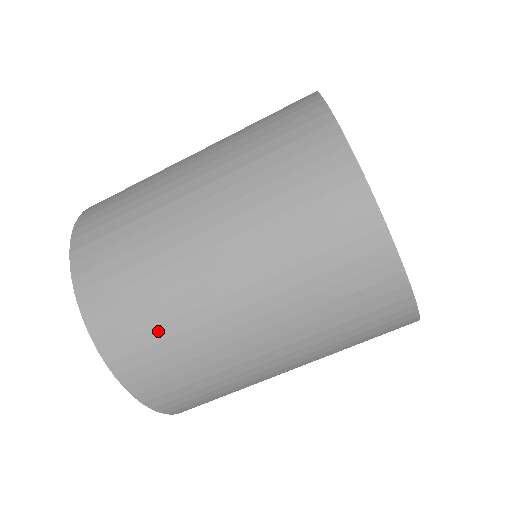
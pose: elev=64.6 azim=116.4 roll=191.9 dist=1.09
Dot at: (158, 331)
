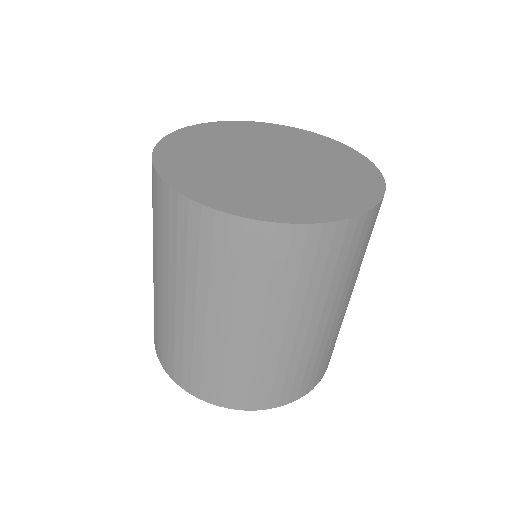
Dot at: (289, 375)
